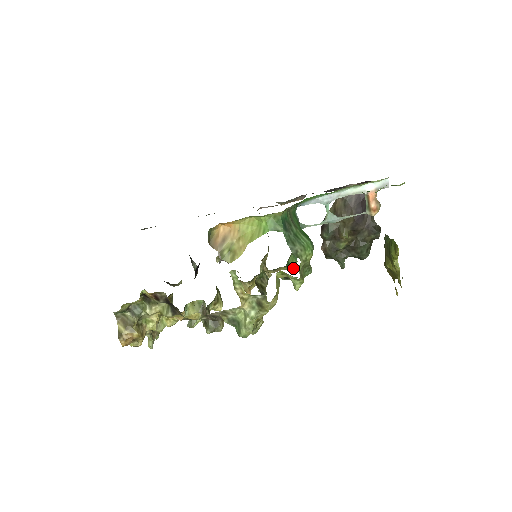
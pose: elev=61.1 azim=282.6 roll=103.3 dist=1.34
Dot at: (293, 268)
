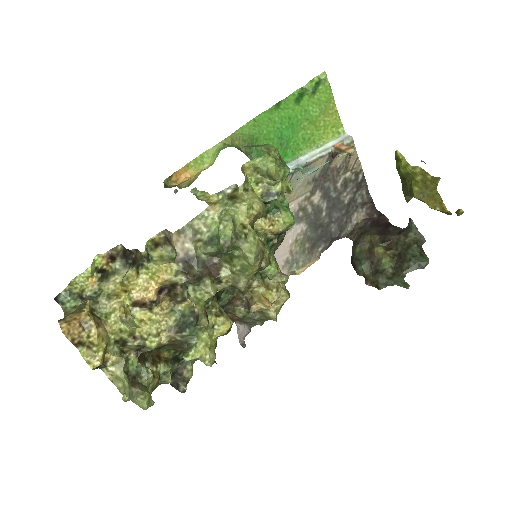
Dot at: (288, 215)
